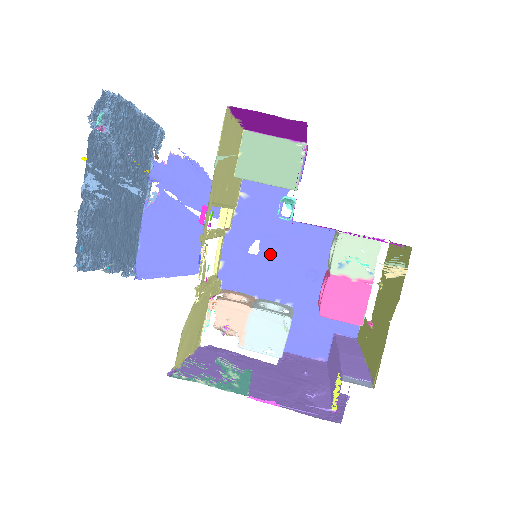
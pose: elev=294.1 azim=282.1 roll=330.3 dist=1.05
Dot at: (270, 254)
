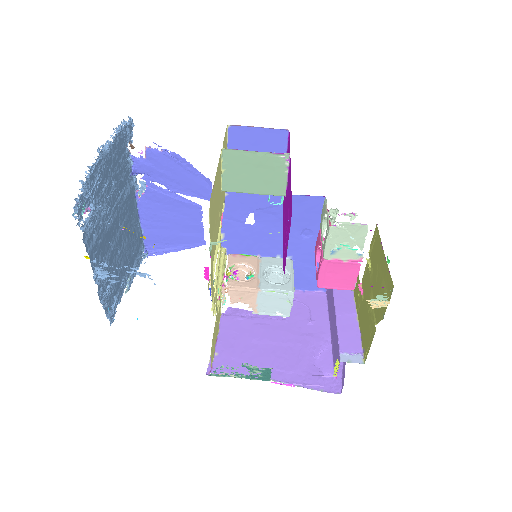
Dot at: (266, 222)
